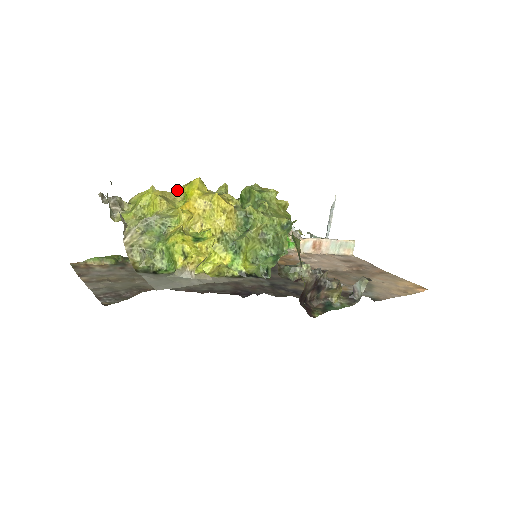
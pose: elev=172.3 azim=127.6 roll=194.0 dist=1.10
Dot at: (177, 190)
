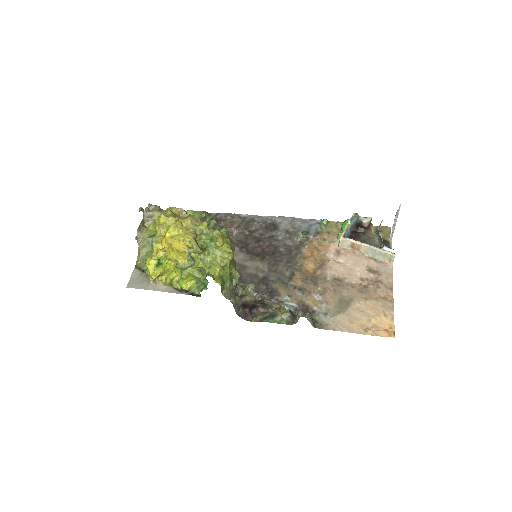
Dot at: (177, 218)
